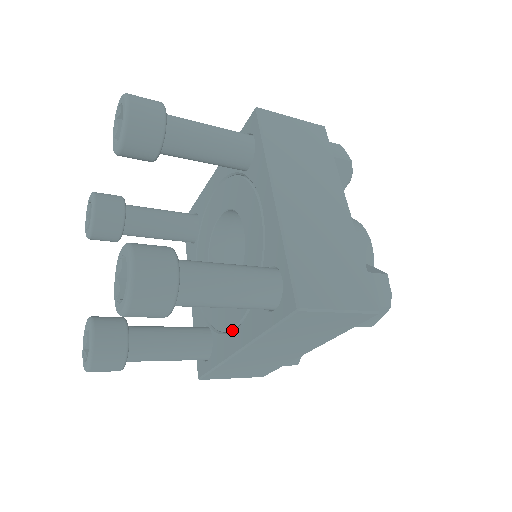
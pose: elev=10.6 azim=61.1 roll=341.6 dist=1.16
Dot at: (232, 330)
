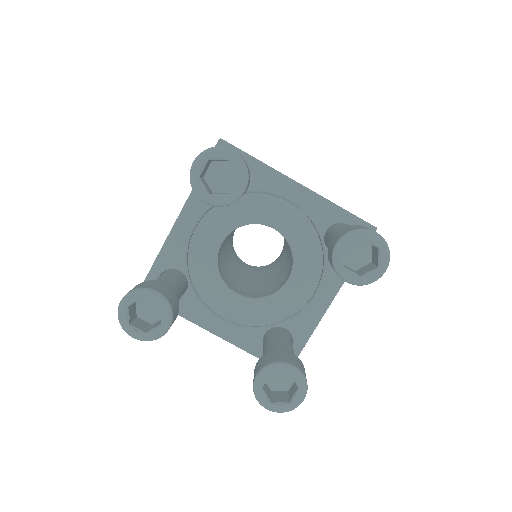
Dot at: (307, 302)
